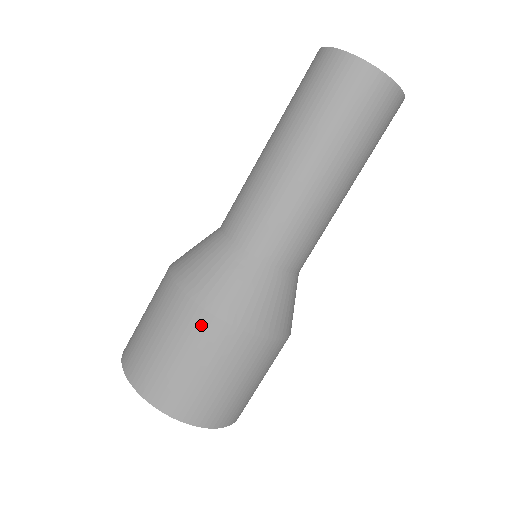
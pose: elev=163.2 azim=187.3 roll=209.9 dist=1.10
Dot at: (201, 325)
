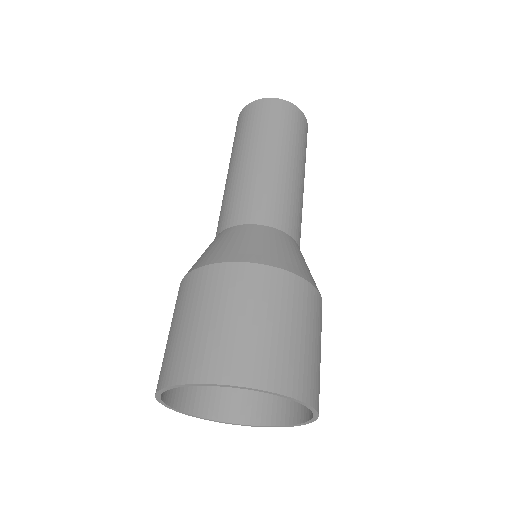
Dot at: (303, 292)
